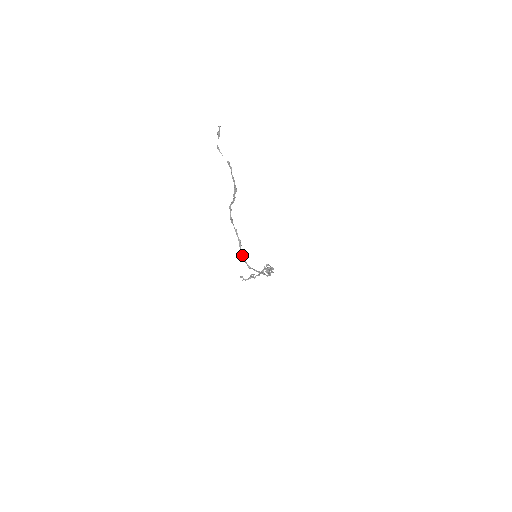
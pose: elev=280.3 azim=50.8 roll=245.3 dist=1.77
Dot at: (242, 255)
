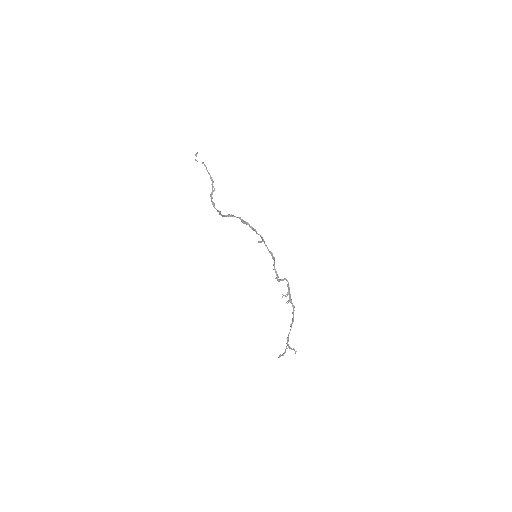
Dot at: occluded
